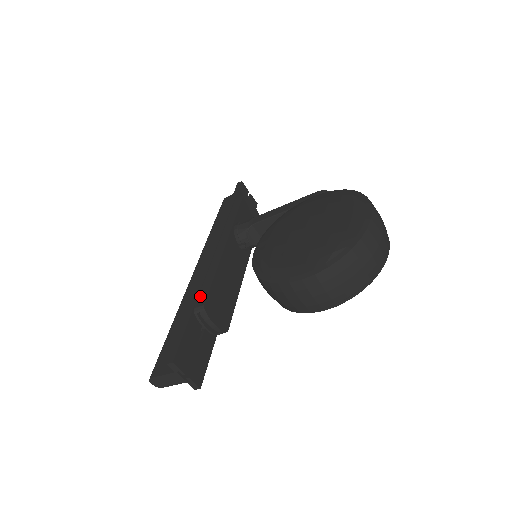
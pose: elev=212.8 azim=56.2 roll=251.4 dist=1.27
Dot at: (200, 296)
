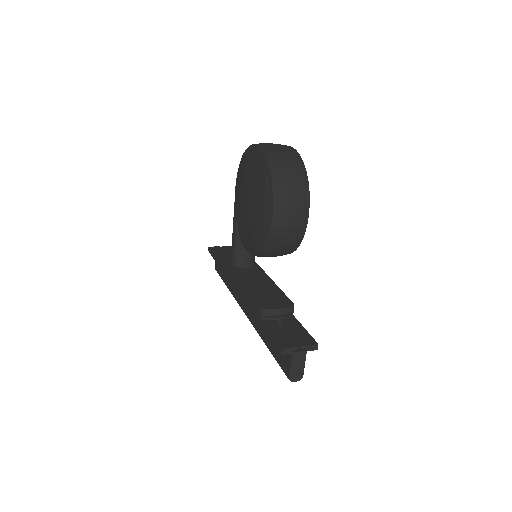
Dot at: (255, 309)
